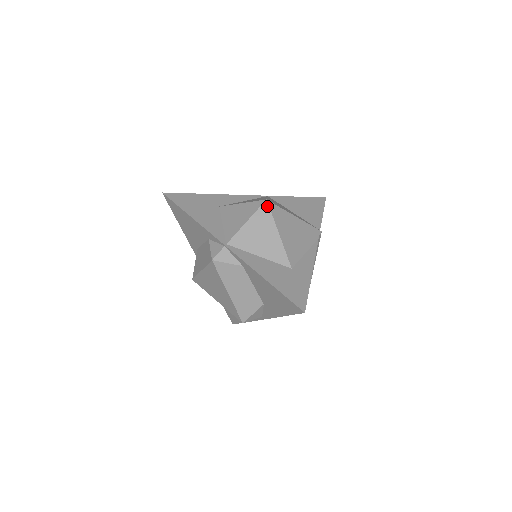
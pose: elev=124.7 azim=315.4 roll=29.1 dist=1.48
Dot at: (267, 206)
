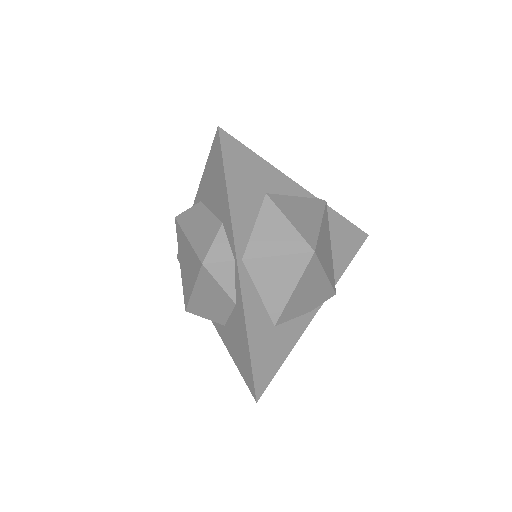
Dot at: occluded
